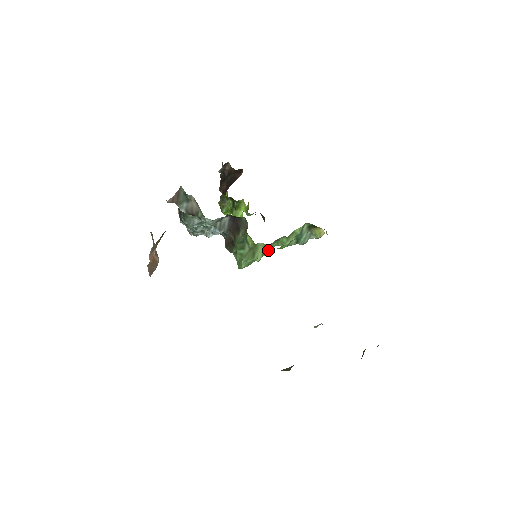
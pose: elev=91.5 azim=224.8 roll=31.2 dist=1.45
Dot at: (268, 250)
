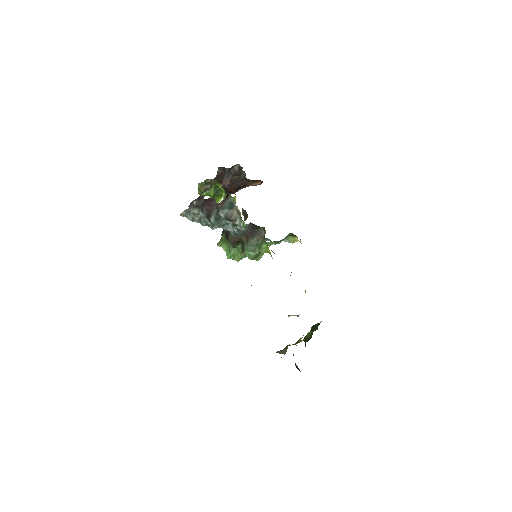
Dot at: occluded
